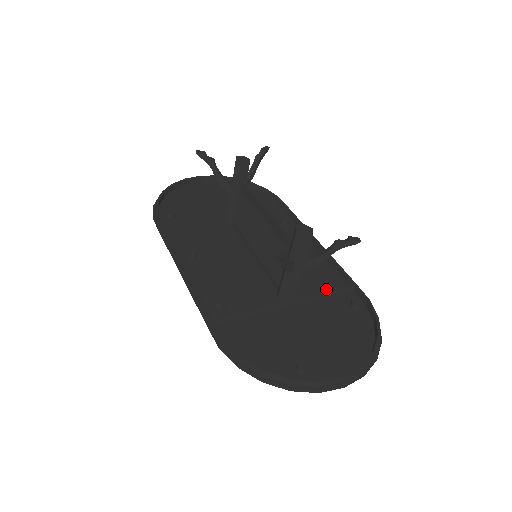
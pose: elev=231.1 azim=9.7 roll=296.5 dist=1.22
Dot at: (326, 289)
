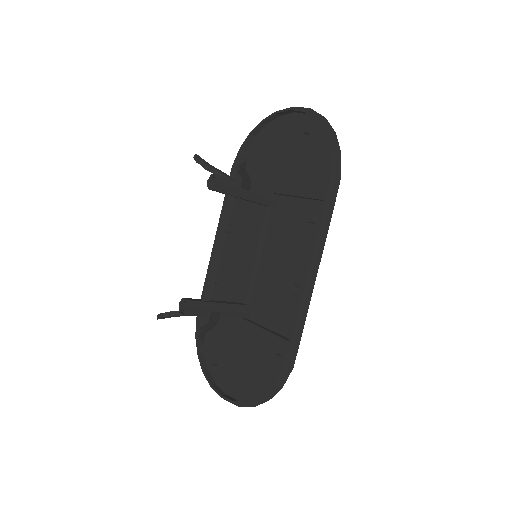
Dot at: (276, 325)
